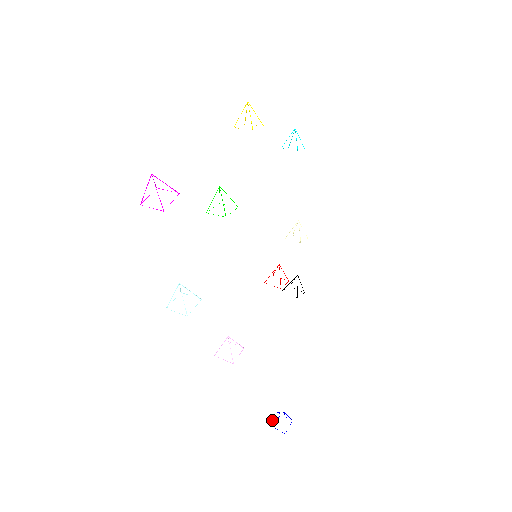
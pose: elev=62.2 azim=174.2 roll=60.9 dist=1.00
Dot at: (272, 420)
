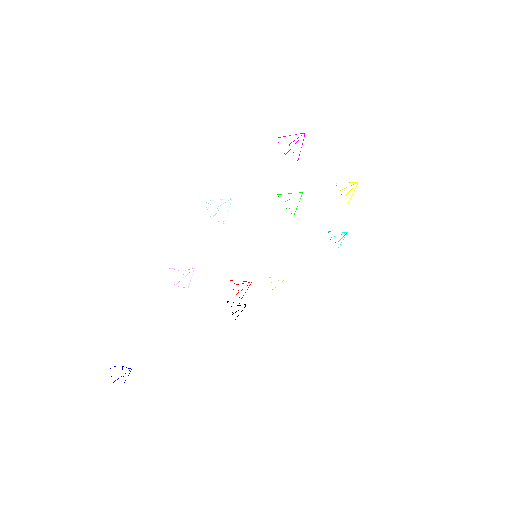
Dot at: occluded
